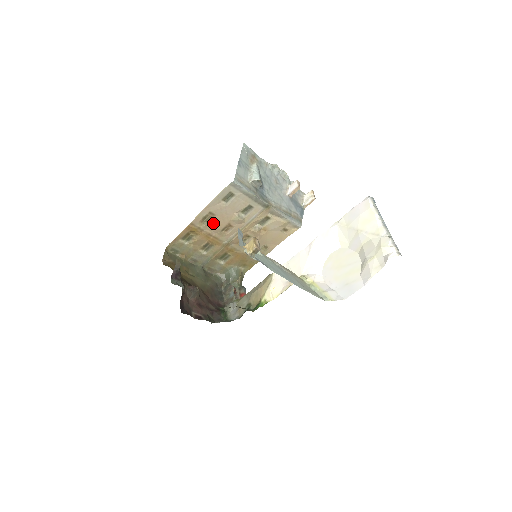
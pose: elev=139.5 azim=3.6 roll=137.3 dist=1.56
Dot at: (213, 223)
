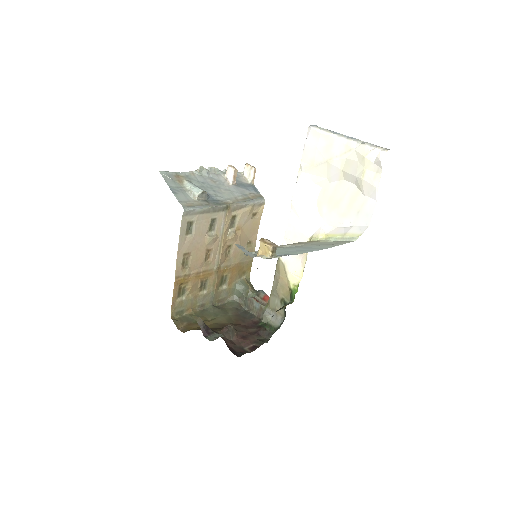
Dot at: (193, 261)
